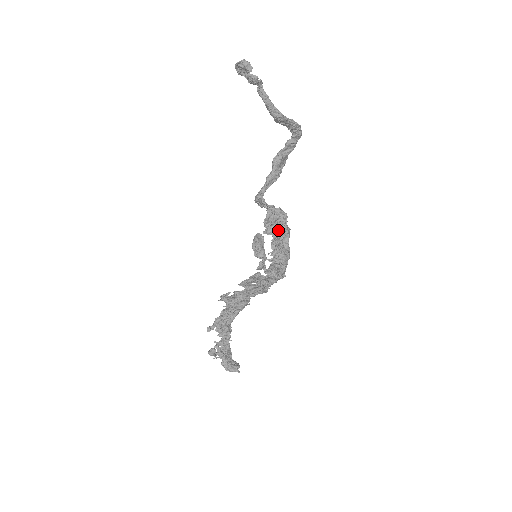
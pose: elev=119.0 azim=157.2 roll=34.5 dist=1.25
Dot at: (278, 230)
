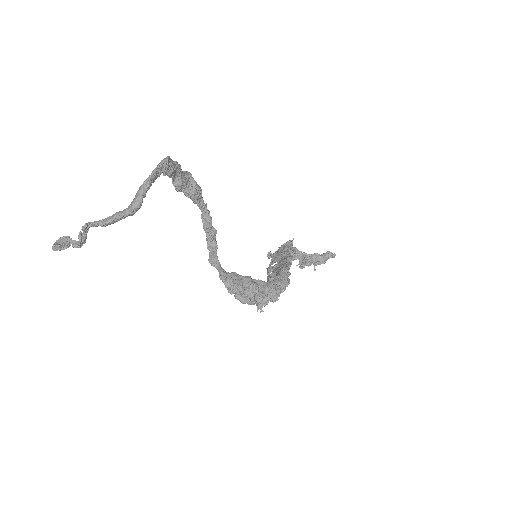
Dot at: (245, 295)
